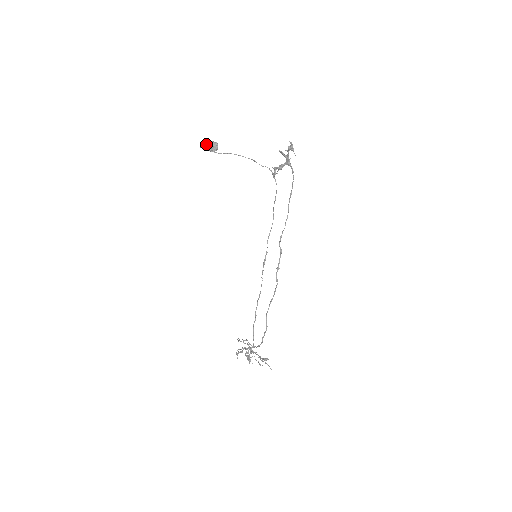
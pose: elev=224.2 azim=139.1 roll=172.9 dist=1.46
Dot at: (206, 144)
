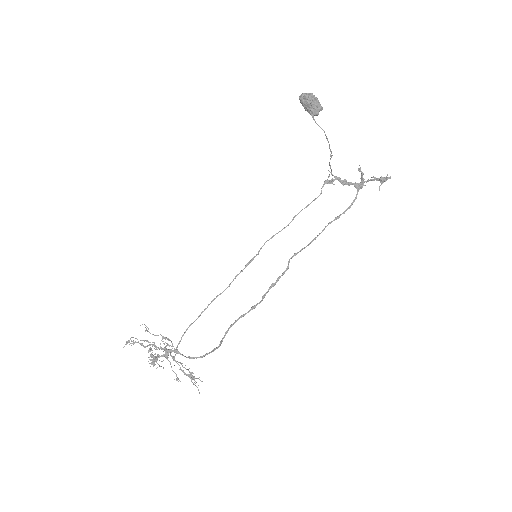
Dot at: (312, 98)
